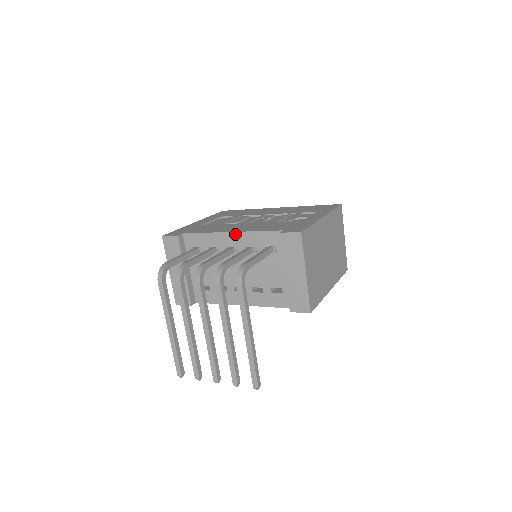
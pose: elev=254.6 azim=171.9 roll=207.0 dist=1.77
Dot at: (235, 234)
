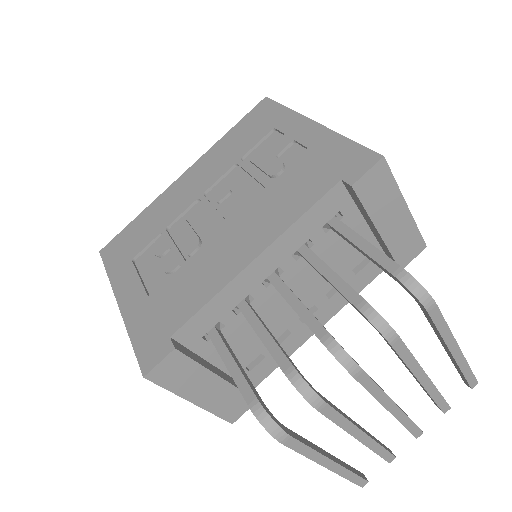
Dot at: (266, 254)
